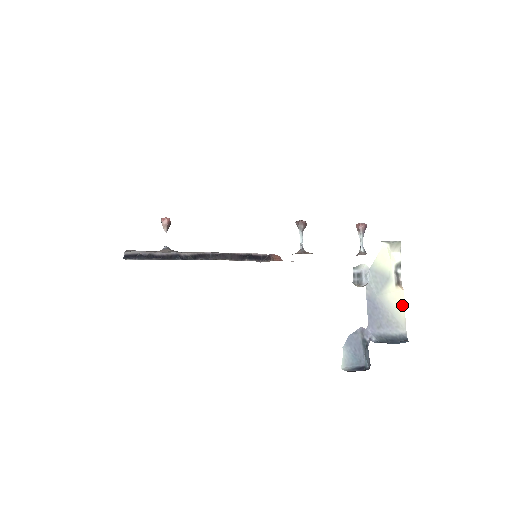
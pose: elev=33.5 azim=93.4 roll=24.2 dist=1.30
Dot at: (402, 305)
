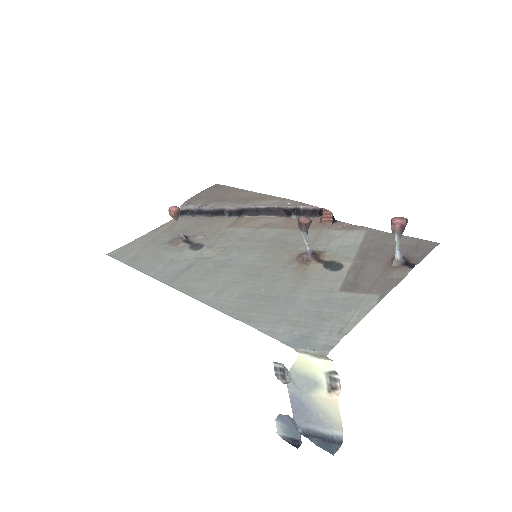
Dot at: (336, 412)
